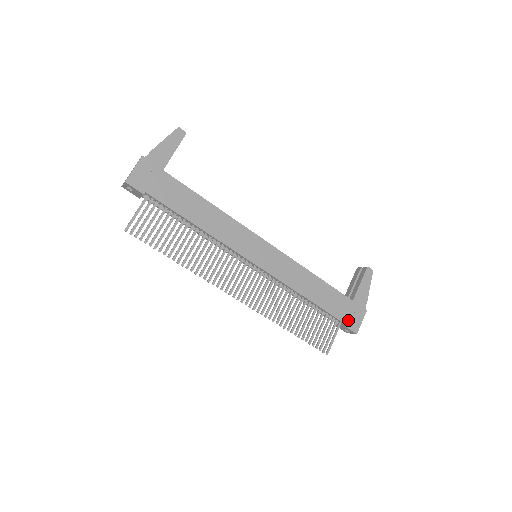
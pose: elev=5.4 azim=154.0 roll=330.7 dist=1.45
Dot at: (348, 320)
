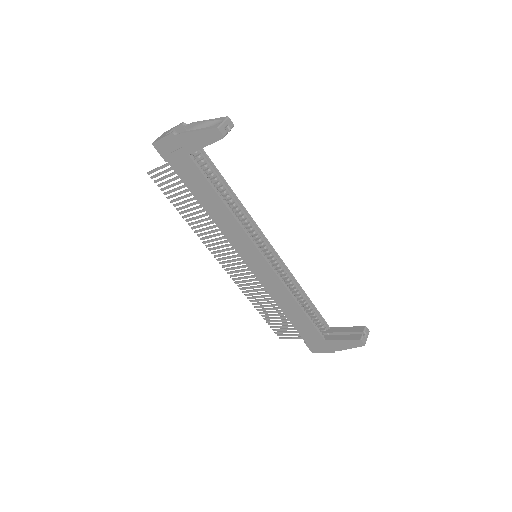
Dot at: (310, 343)
